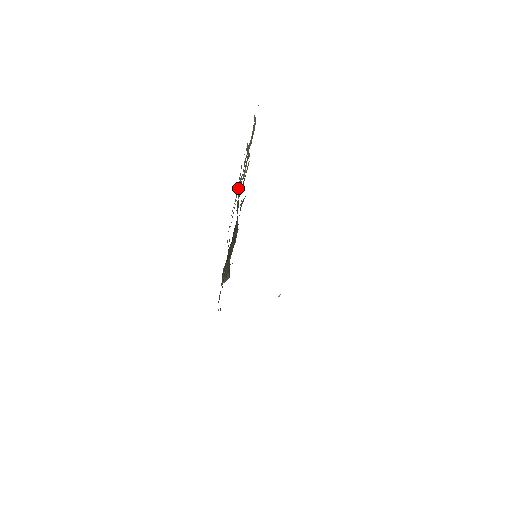
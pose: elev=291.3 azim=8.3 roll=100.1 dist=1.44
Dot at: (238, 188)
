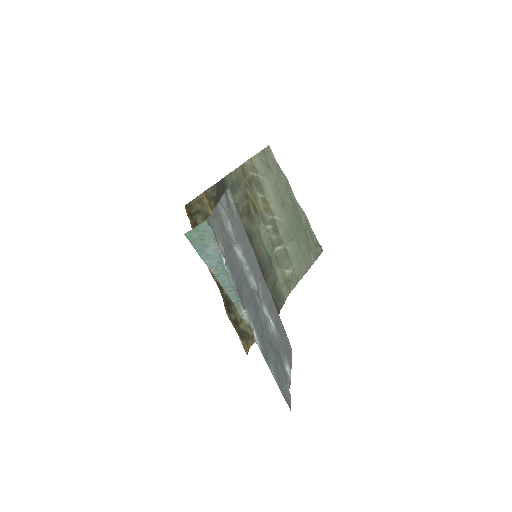
Dot at: (279, 235)
